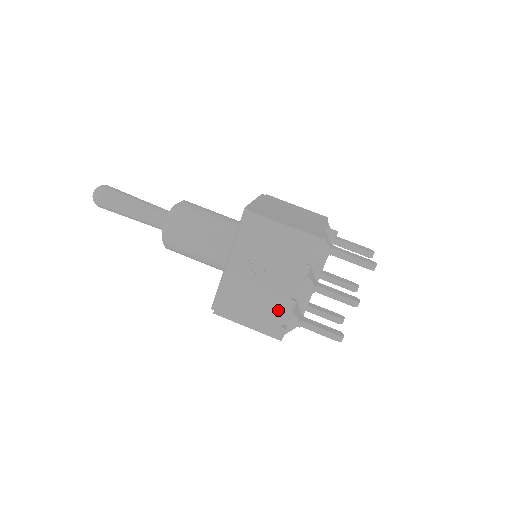
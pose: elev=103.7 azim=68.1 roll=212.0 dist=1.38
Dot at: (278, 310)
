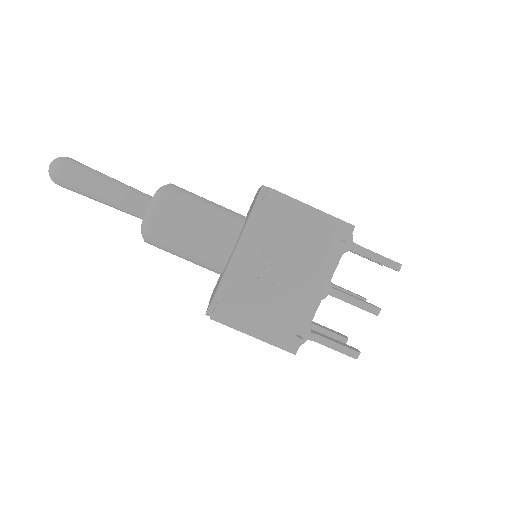
Dot at: (295, 314)
